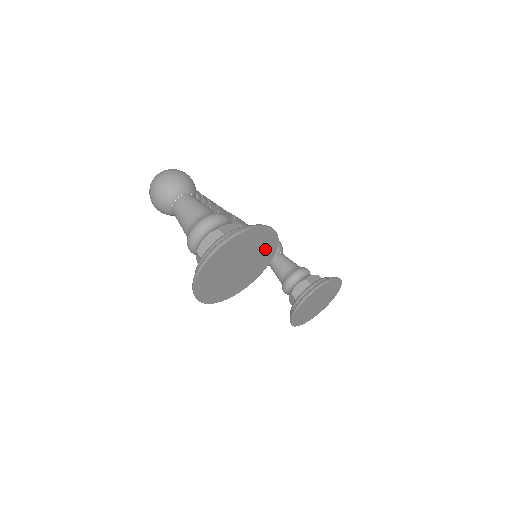
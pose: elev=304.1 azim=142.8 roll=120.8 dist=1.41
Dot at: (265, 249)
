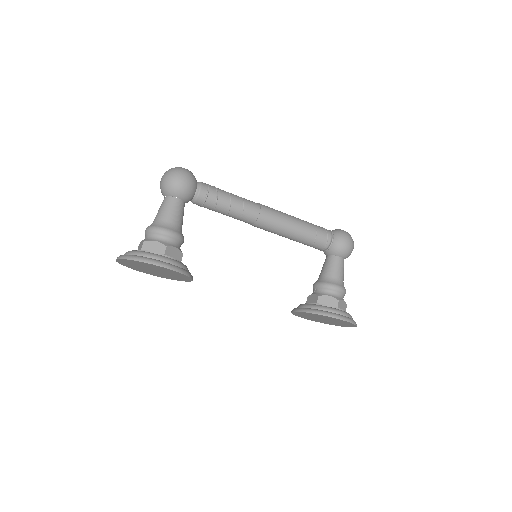
Dot at: (173, 272)
